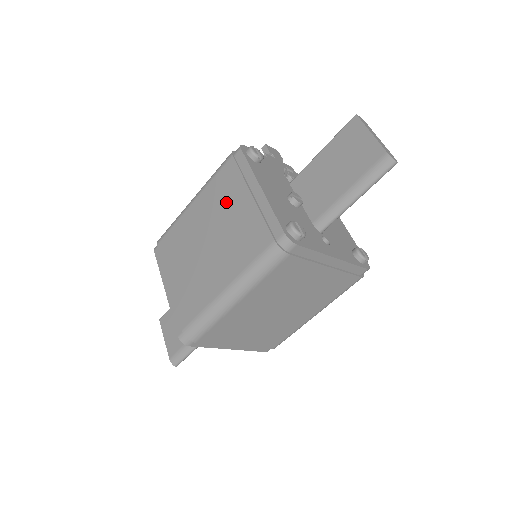
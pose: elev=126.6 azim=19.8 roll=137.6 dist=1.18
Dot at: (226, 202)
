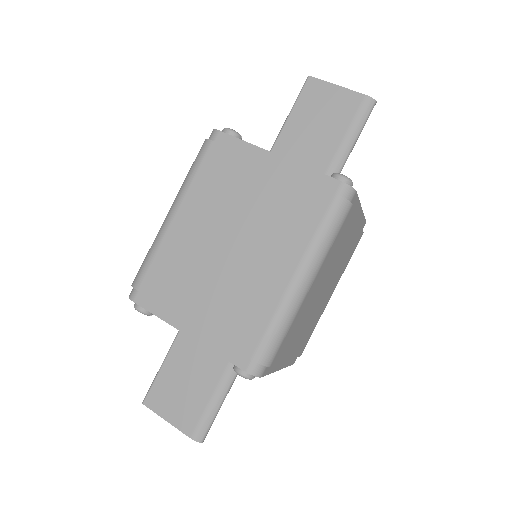
Dot at: (234, 190)
